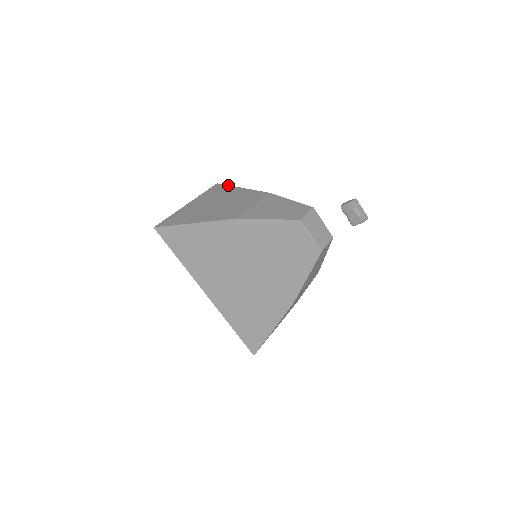
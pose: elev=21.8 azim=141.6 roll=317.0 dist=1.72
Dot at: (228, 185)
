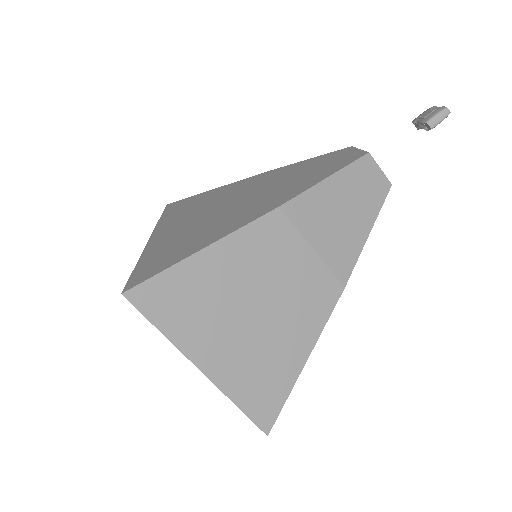
Dot at: occluded
